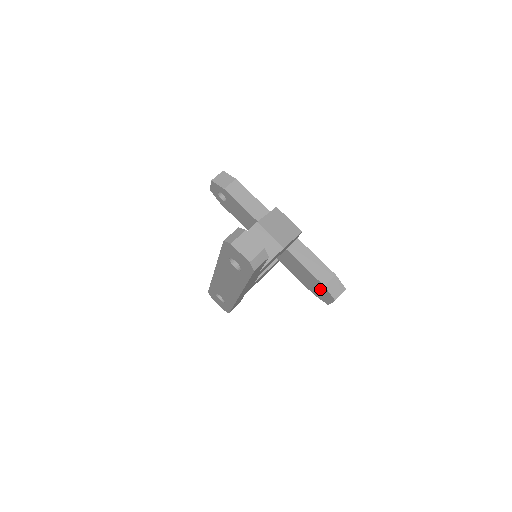
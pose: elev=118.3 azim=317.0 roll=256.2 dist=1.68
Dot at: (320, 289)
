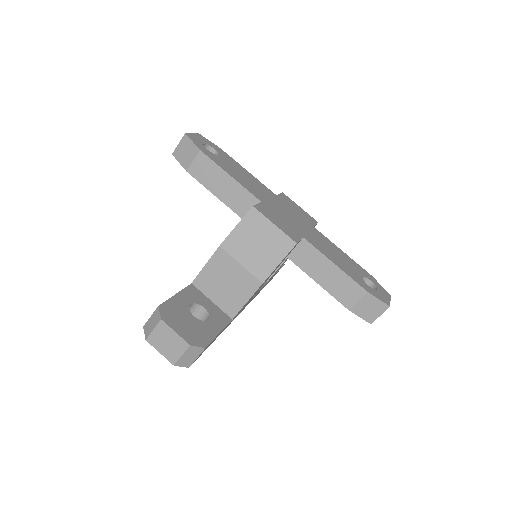
Dot at: occluded
